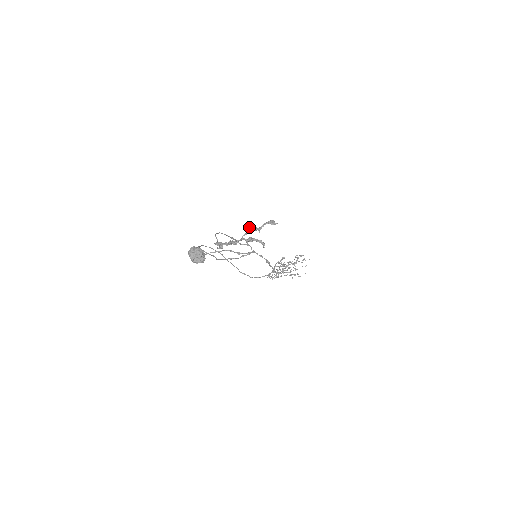
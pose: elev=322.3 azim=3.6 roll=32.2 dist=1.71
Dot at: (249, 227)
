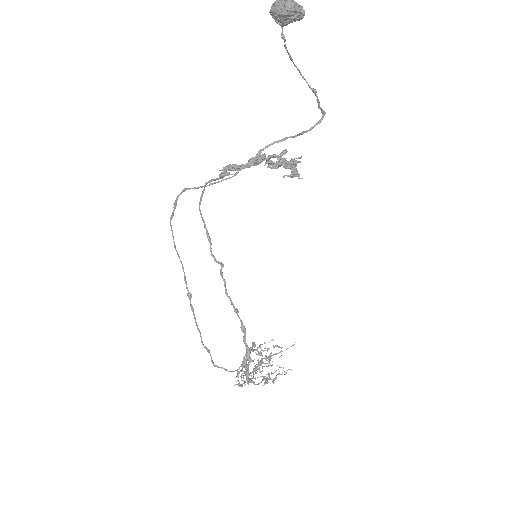
Dot at: (267, 161)
